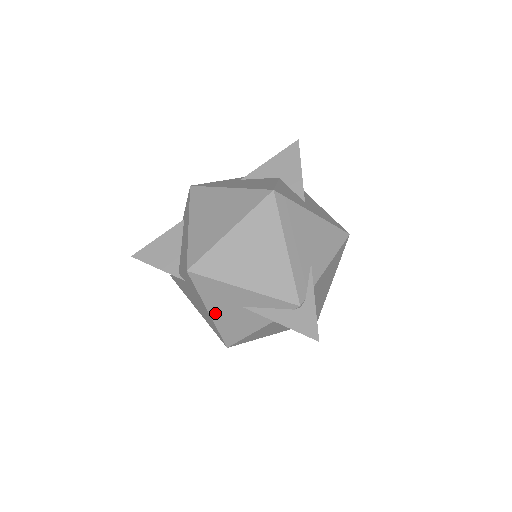
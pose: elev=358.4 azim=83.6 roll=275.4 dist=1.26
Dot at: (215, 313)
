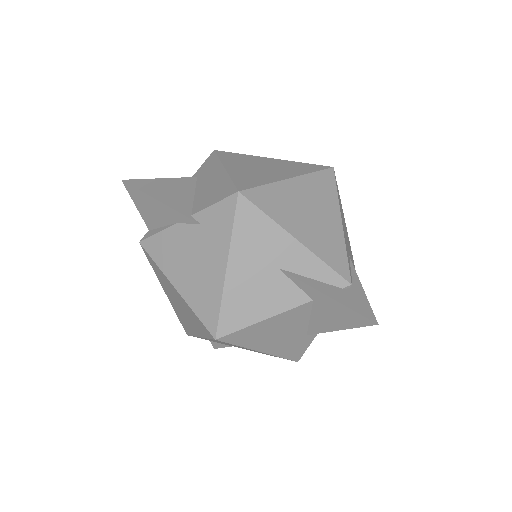
Dot at: (235, 271)
